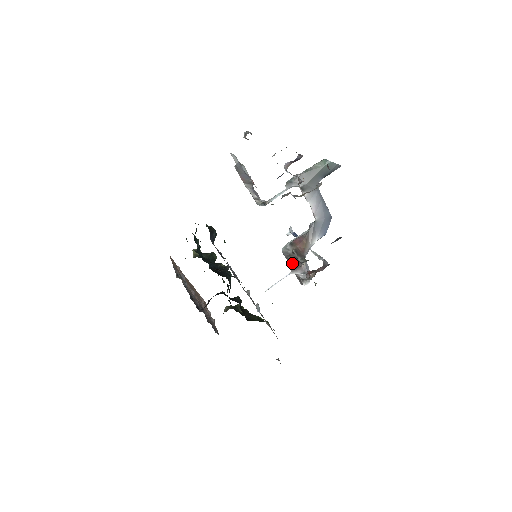
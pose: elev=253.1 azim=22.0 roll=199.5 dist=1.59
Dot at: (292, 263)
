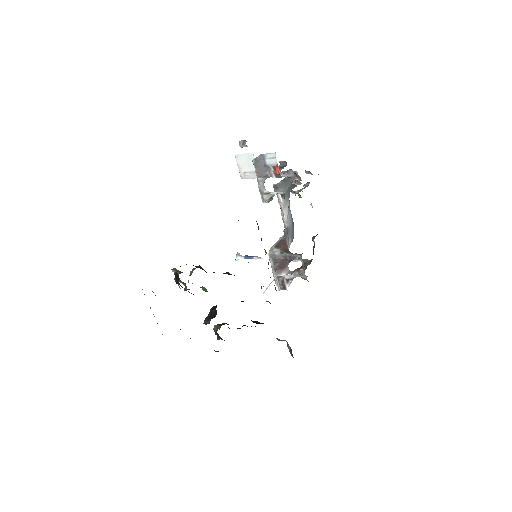
Dot at: (279, 265)
